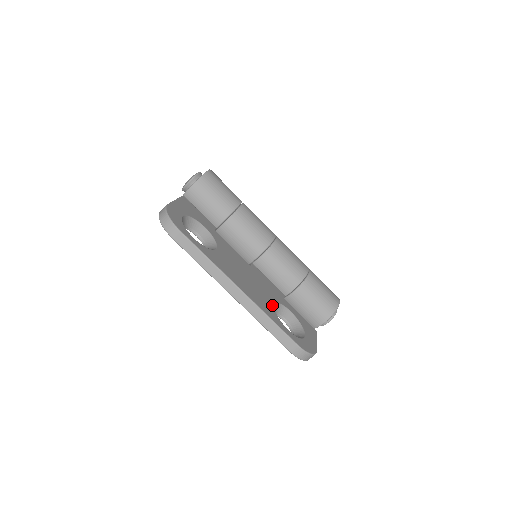
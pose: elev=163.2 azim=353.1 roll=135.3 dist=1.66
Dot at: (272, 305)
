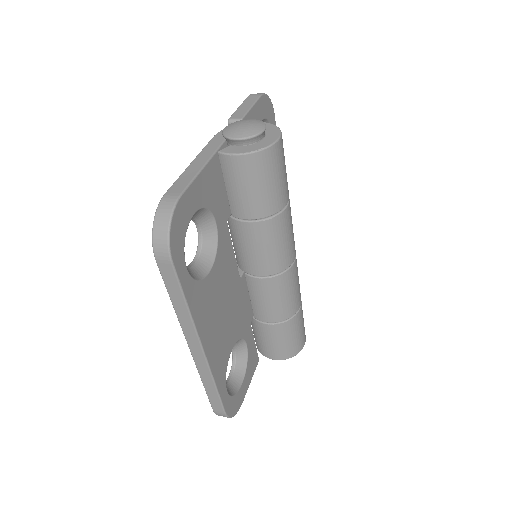
Dot at: (230, 352)
